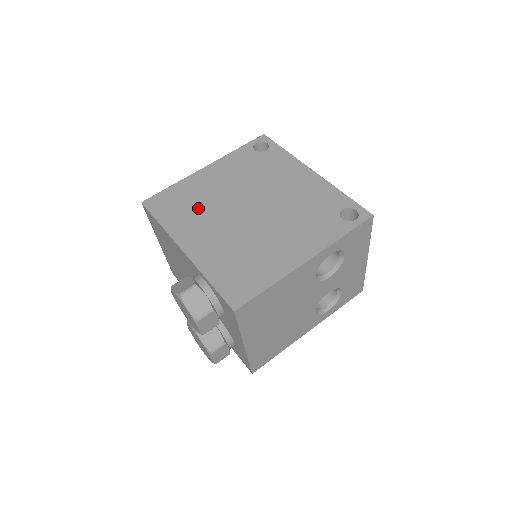
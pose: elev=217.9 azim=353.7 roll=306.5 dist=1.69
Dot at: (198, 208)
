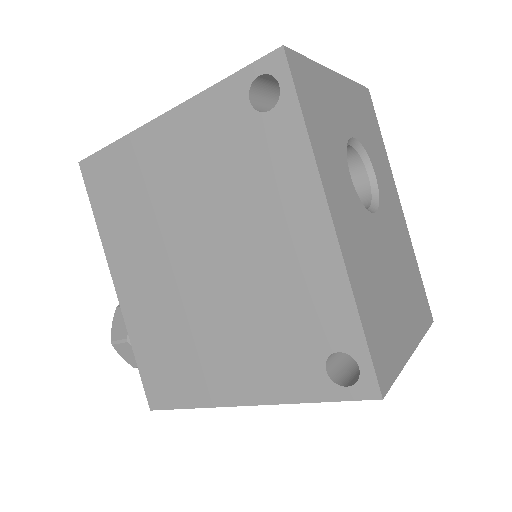
Dot at: (139, 217)
